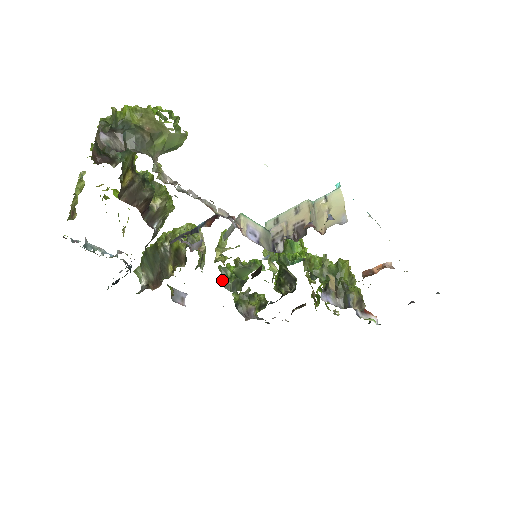
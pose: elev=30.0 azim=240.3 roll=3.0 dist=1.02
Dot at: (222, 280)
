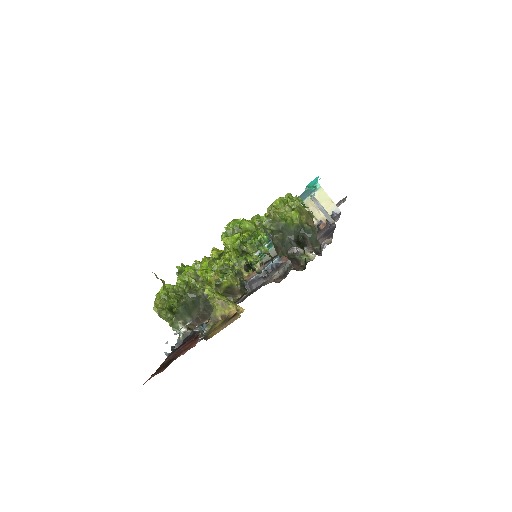
Dot at: occluded
